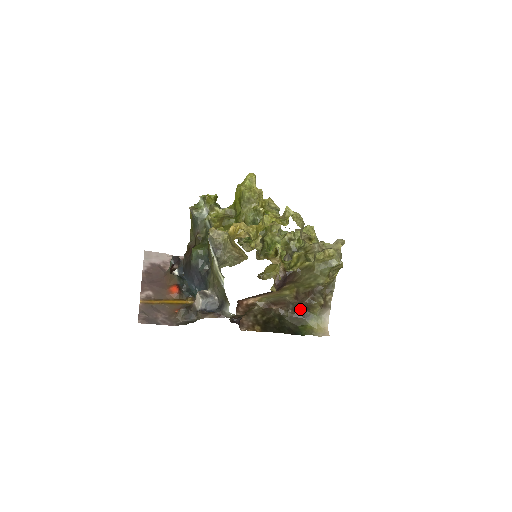
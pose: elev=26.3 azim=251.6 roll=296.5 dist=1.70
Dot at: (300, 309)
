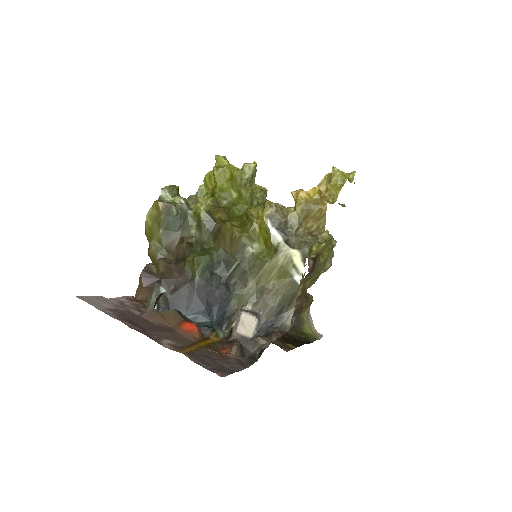
Dot at: occluded
